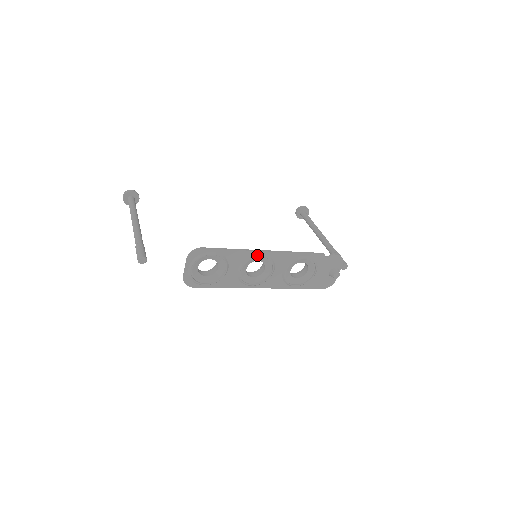
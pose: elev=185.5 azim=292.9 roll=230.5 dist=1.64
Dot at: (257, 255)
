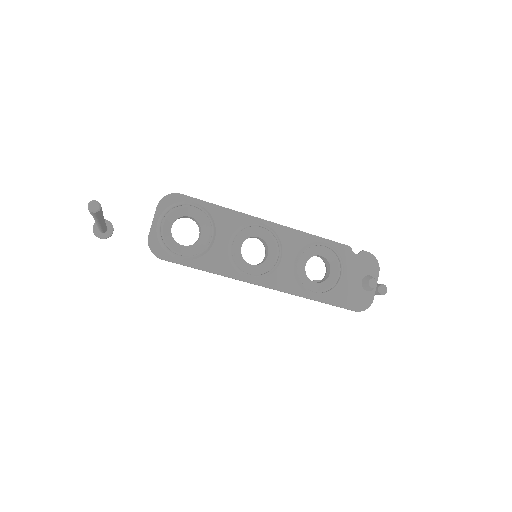
Dot at: (256, 223)
